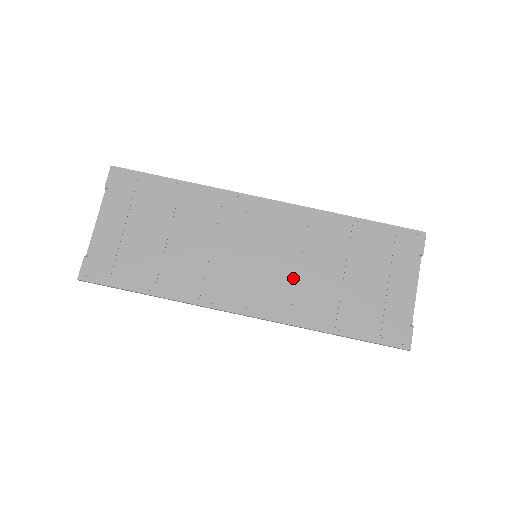
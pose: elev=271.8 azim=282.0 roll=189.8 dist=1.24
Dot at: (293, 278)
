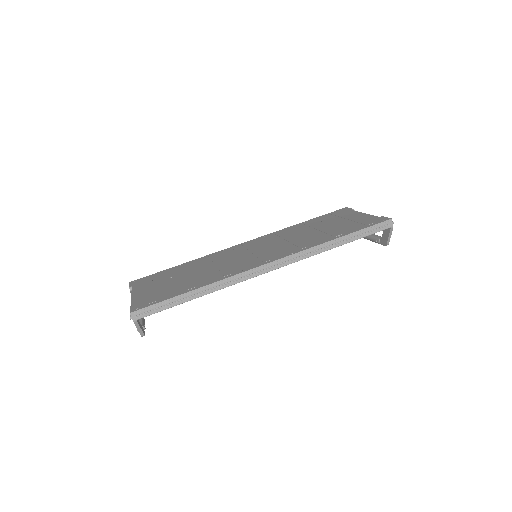
Dot at: (287, 244)
